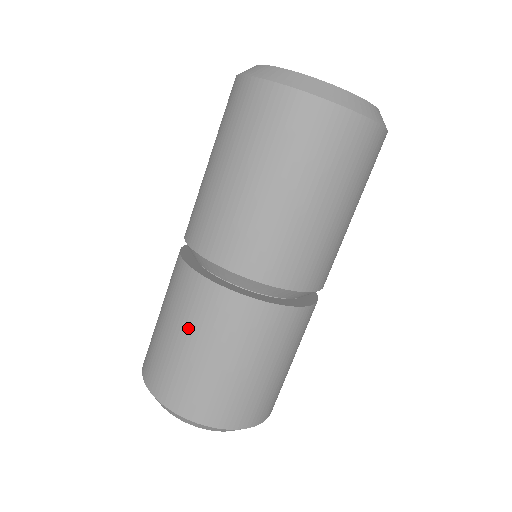
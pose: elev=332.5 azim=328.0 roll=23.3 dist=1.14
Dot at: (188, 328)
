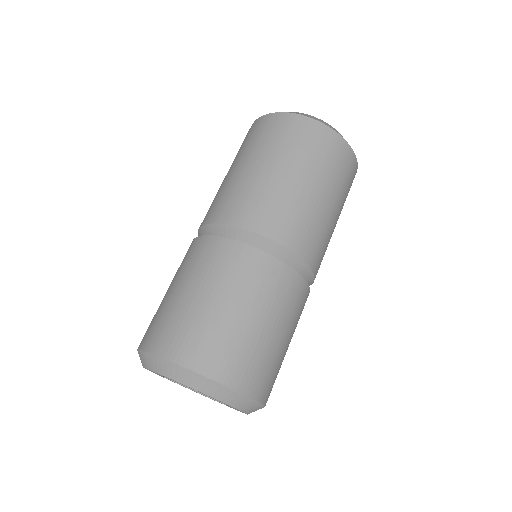
Dot at: occluded
